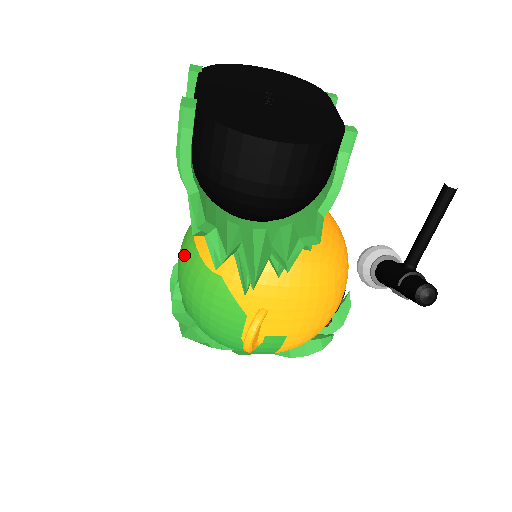
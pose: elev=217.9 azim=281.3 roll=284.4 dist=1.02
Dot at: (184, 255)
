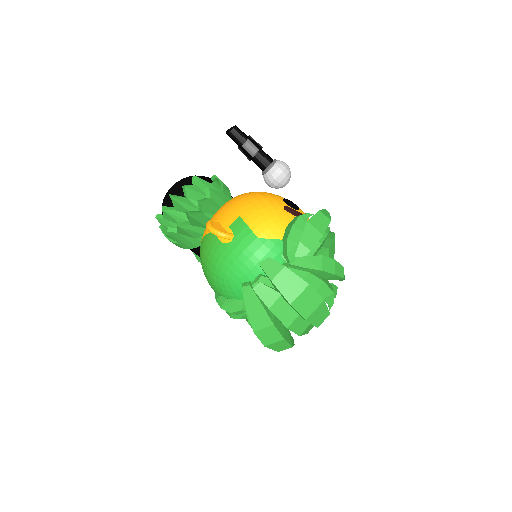
Dot at: occluded
